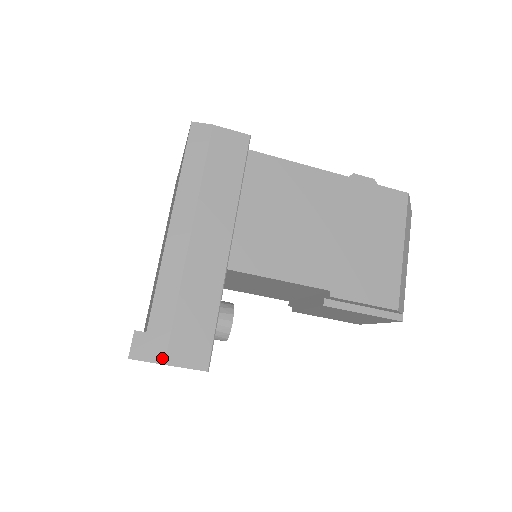
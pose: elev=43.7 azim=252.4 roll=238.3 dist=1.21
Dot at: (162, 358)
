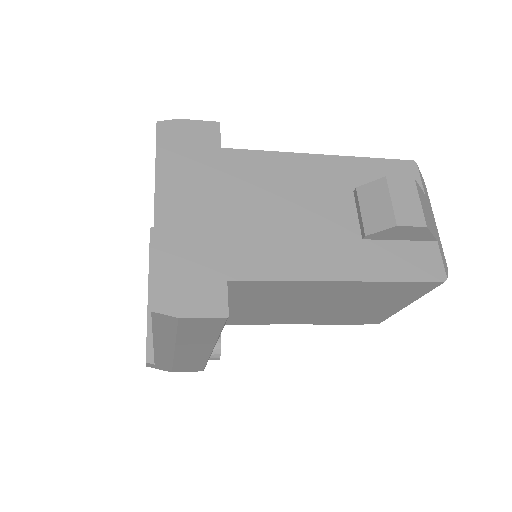
Dot at: (169, 371)
